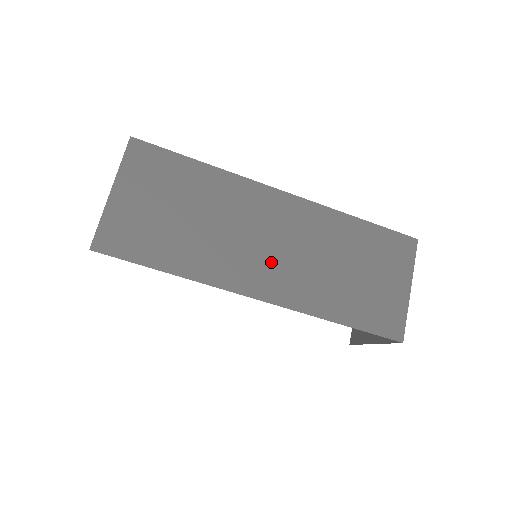
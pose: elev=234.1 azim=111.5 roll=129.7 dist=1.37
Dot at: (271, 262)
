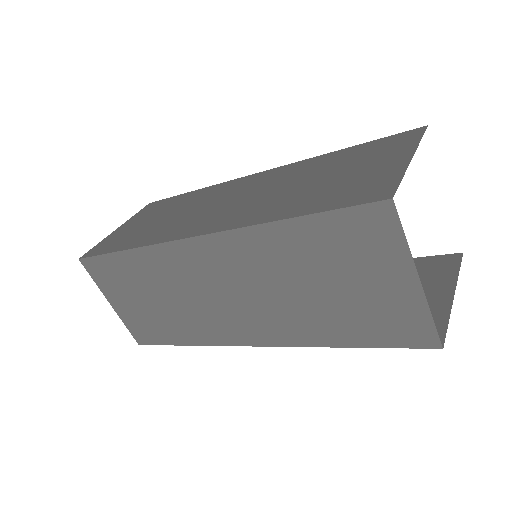
Dot at: (237, 312)
